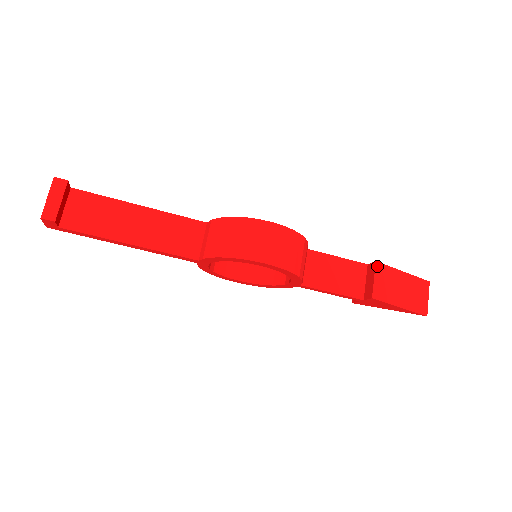
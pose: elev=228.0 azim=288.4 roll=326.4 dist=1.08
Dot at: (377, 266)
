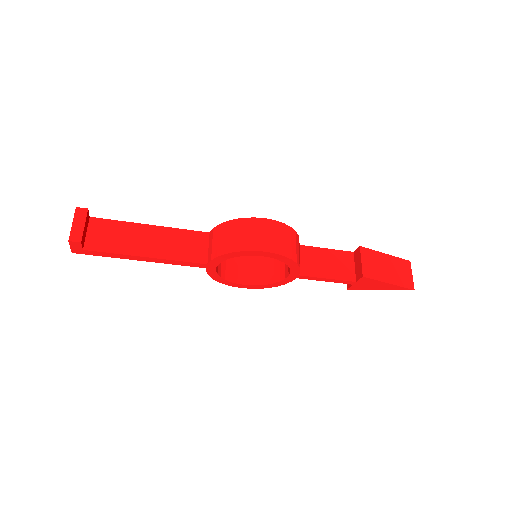
Dot at: (362, 250)
